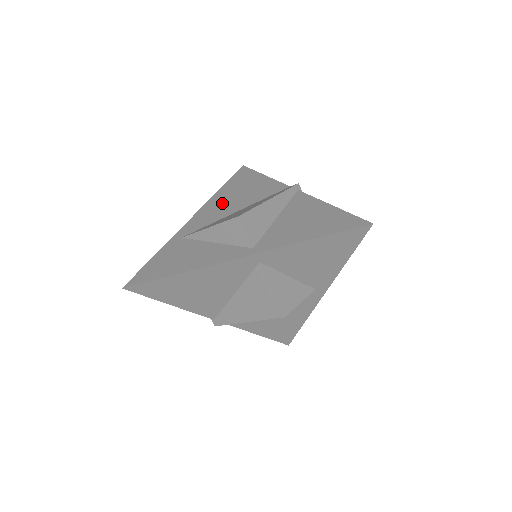
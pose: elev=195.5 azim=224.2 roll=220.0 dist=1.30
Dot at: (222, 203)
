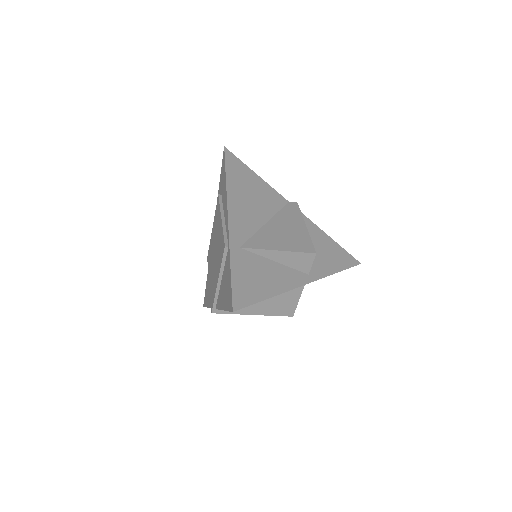
Dot at: (245, 205)
